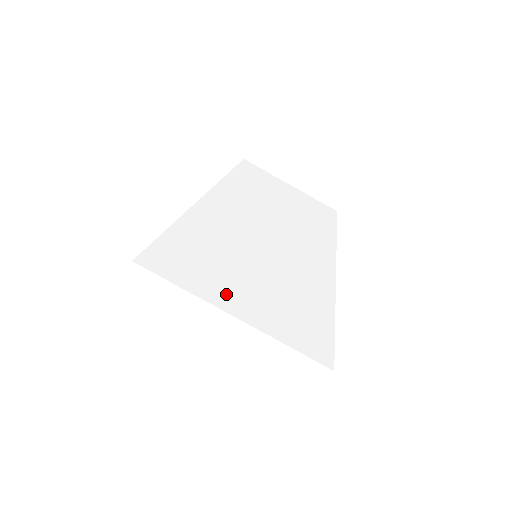
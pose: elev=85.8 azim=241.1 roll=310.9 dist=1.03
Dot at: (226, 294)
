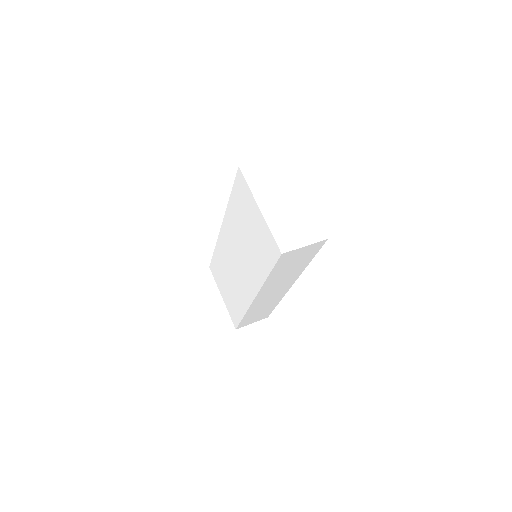
Dot at: occluded
